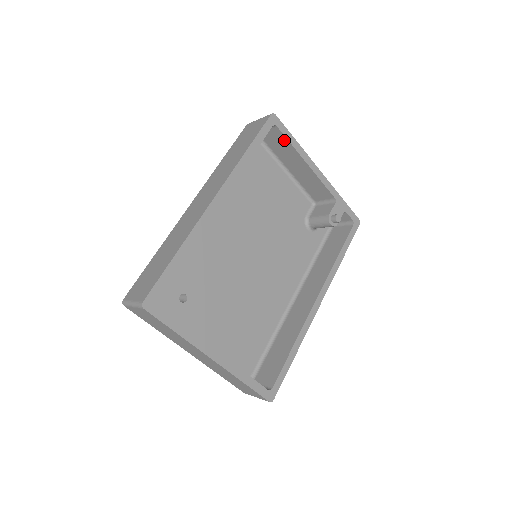
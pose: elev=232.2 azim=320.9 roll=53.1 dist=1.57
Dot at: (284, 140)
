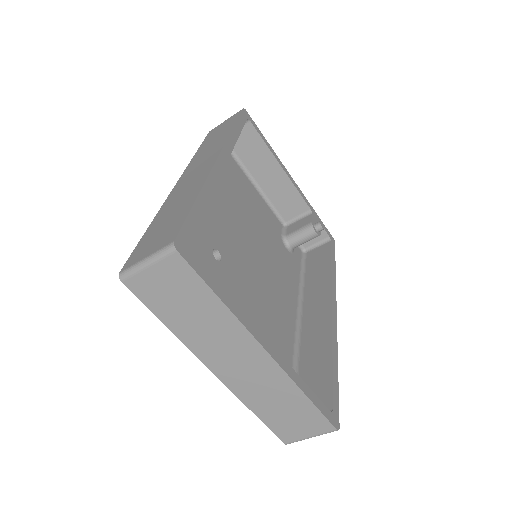
Dot at: (257, 139)
